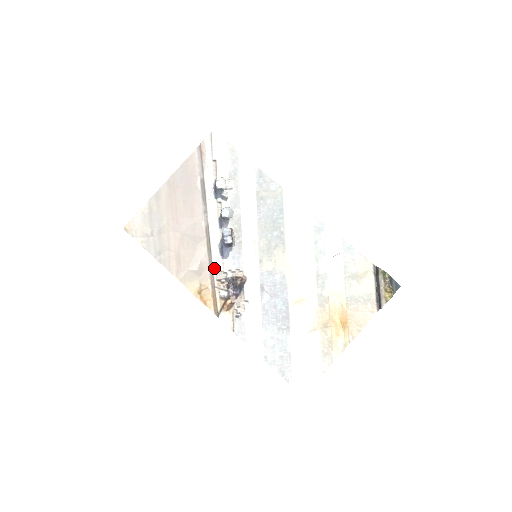
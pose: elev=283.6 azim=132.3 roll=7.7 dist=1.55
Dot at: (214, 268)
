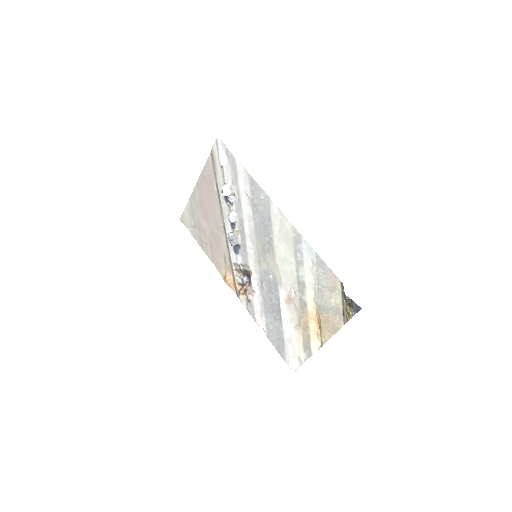
Dot at: (232, 260)
